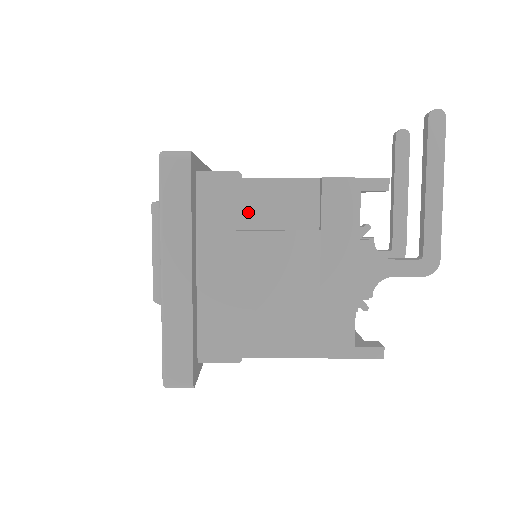
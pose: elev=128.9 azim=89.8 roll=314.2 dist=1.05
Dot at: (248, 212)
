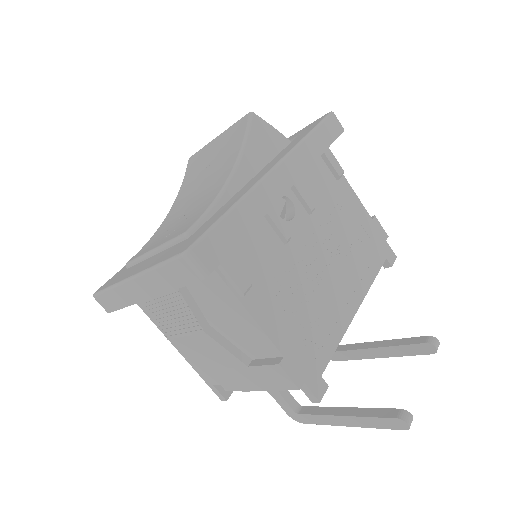
Dot at: (223, 310)
